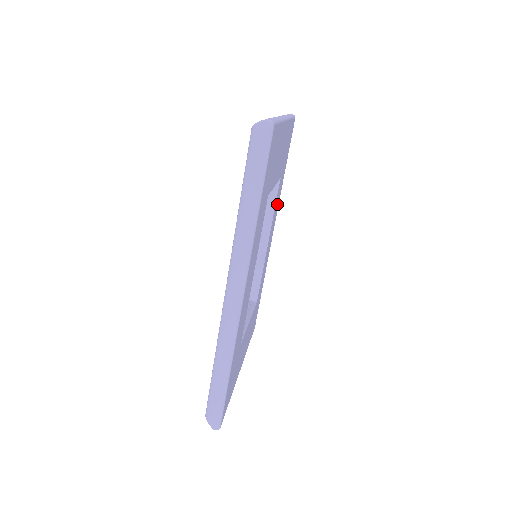
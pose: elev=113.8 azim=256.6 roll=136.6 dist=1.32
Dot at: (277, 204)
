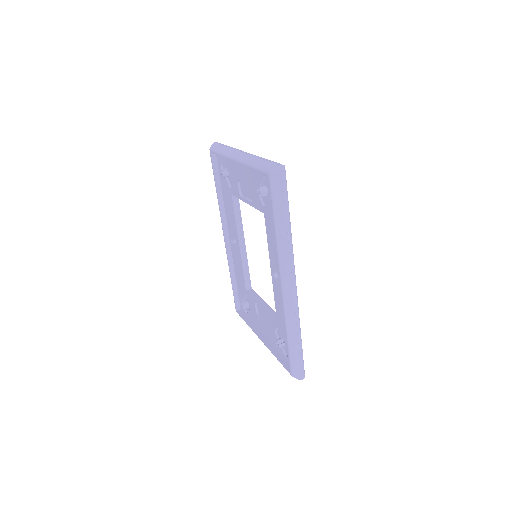
Dot at: occluded
